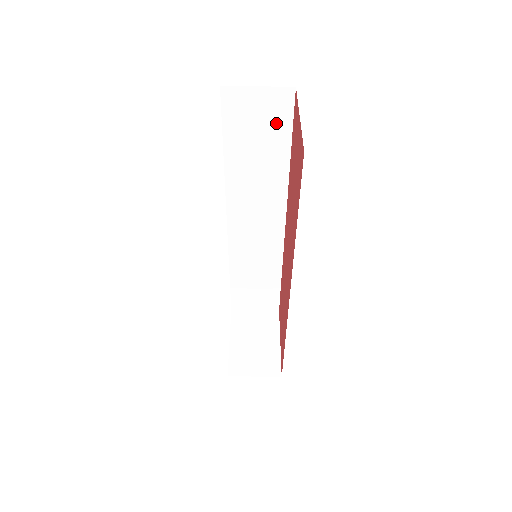
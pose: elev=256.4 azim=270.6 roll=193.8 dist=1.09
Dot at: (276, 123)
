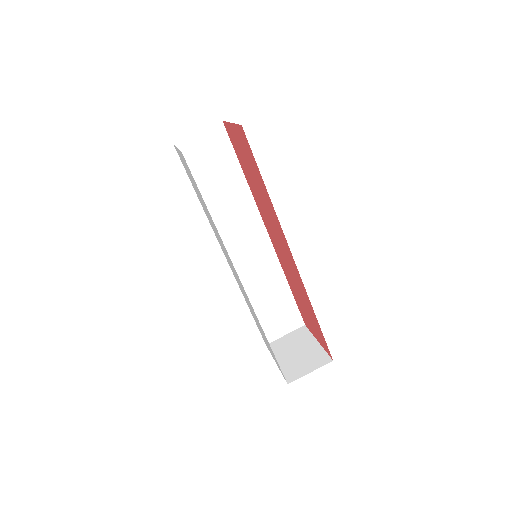
Dot at: (222, 153)
